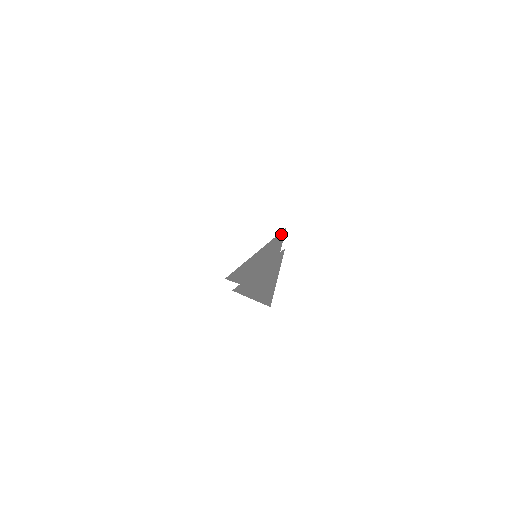
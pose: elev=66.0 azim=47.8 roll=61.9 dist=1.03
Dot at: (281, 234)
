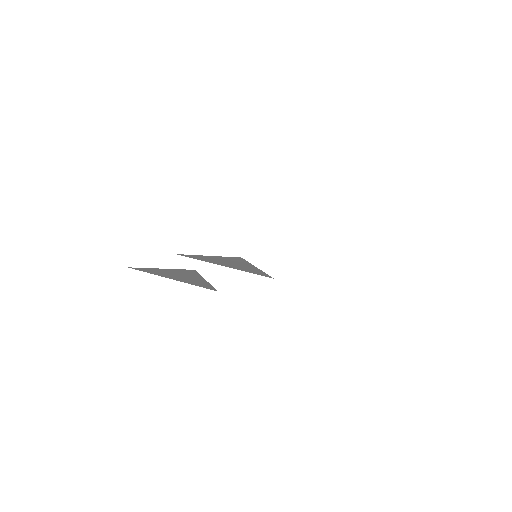
Dot at: (240, 258)
